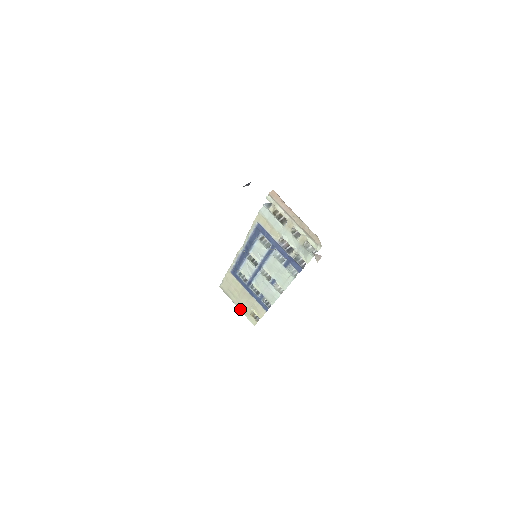
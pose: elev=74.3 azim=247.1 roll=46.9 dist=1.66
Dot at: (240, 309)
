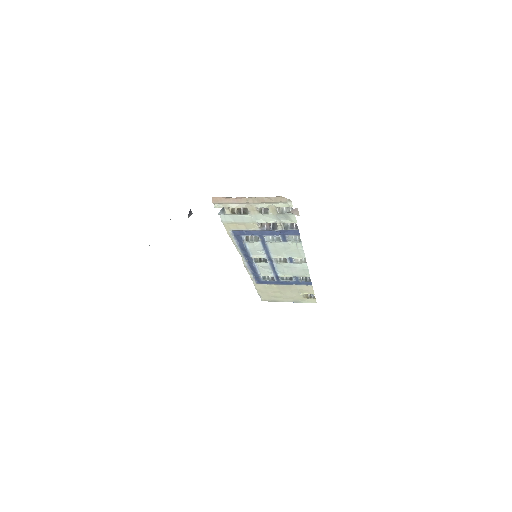
Dot at: (293, 302)
